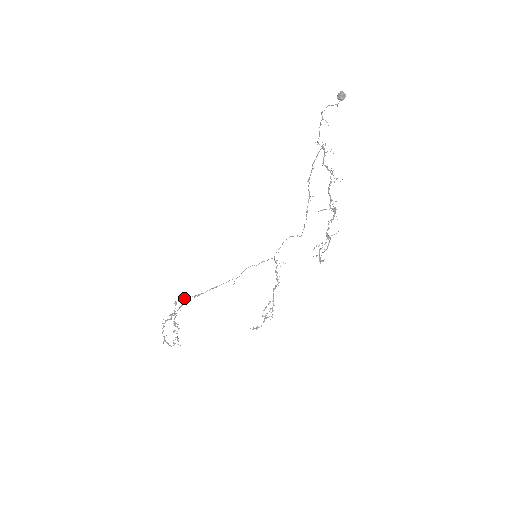
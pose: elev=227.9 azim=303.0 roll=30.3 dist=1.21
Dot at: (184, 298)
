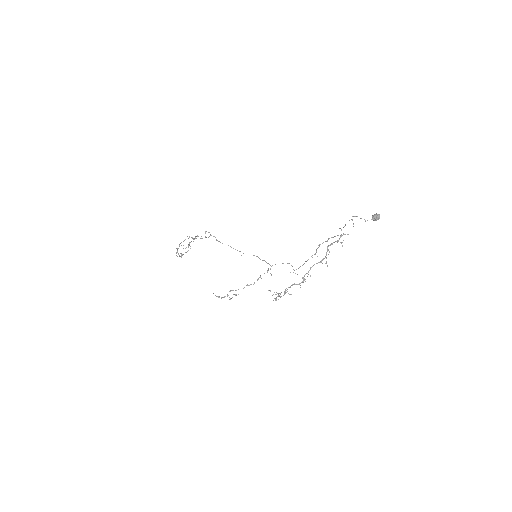
Dot at: occluded
